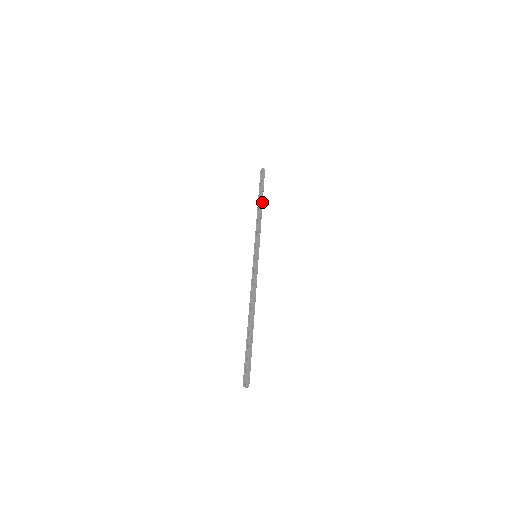
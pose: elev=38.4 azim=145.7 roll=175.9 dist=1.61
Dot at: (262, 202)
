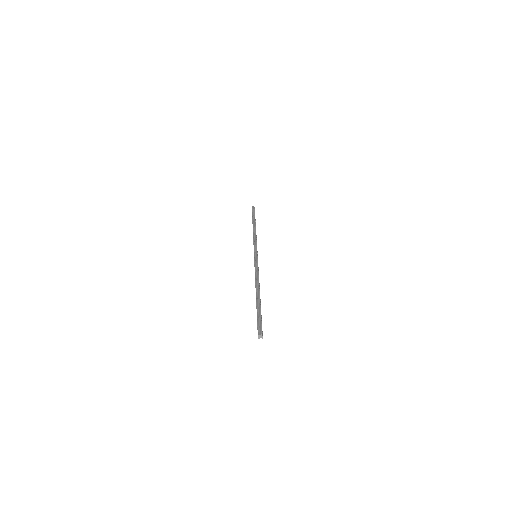
Dot at: occluded
